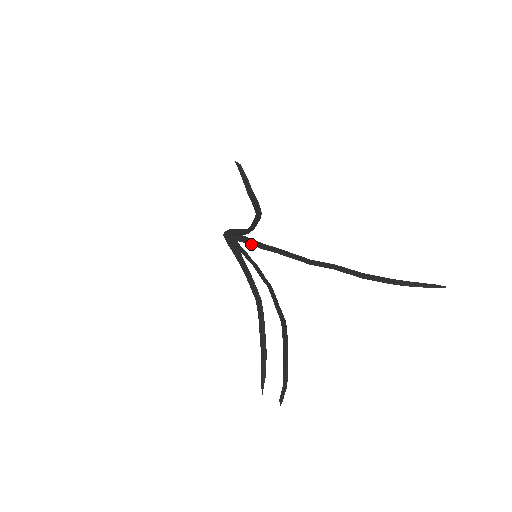
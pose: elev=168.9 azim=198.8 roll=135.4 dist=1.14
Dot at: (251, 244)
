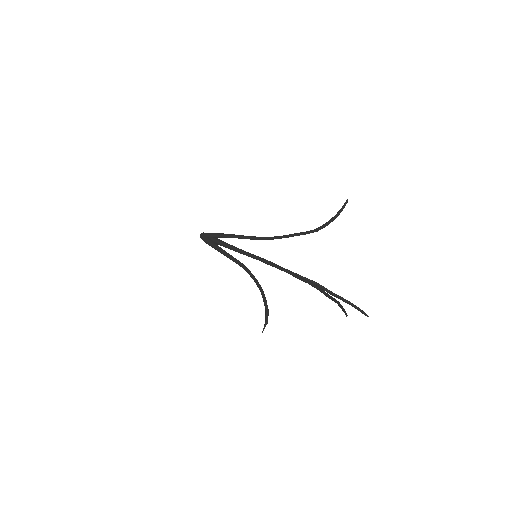
Dot at: occluded
